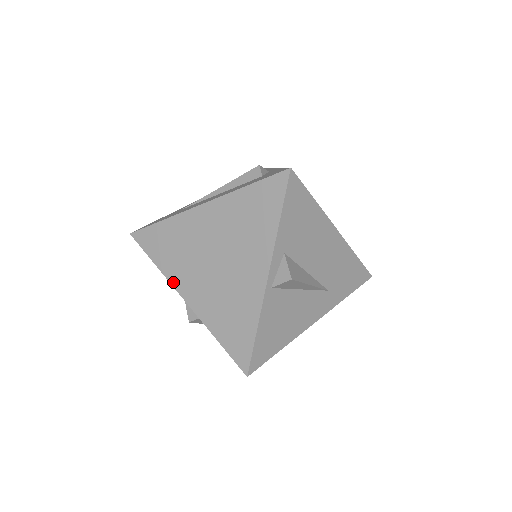
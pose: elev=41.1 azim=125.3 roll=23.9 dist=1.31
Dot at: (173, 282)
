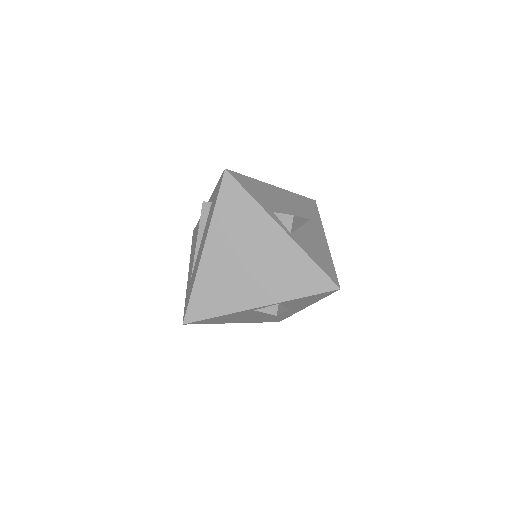
Dot at: (241, 308)
